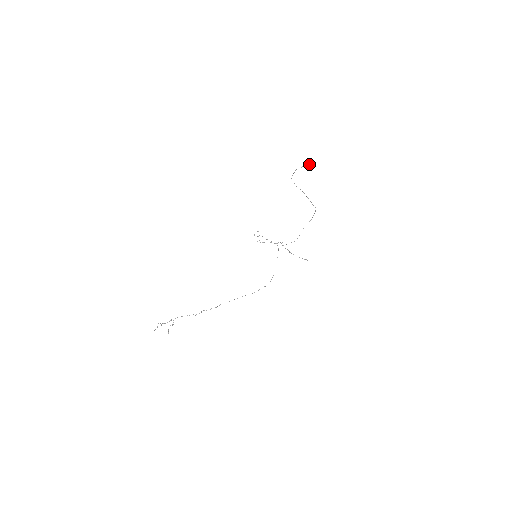
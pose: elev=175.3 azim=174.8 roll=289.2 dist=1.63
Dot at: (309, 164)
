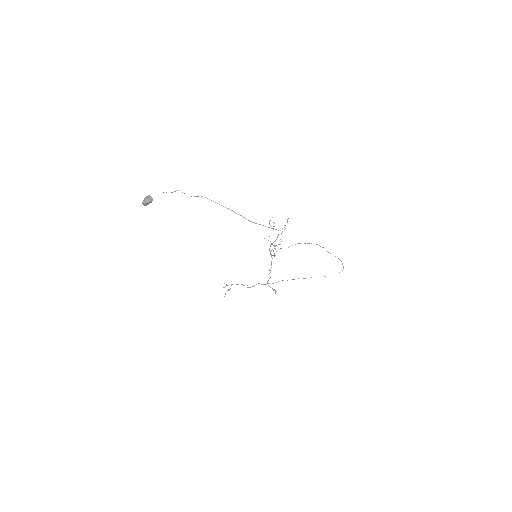
Dot at: (144, 204)
